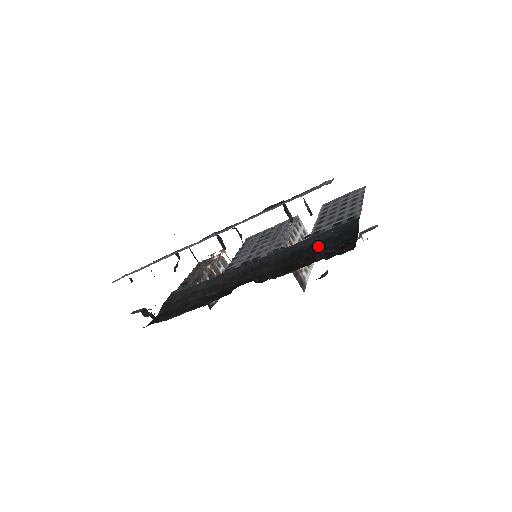
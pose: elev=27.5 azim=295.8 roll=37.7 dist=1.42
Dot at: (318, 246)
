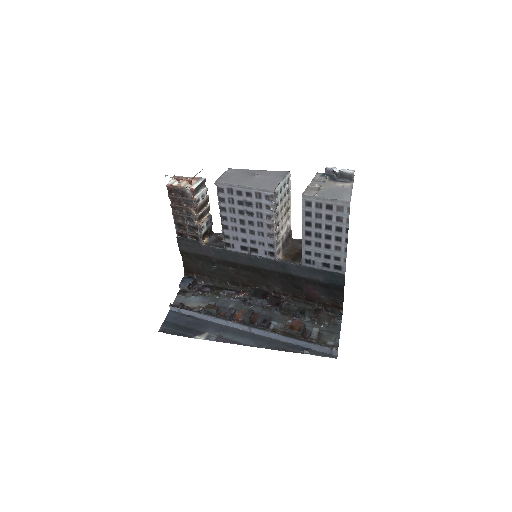
Dot at: (320, 316)
